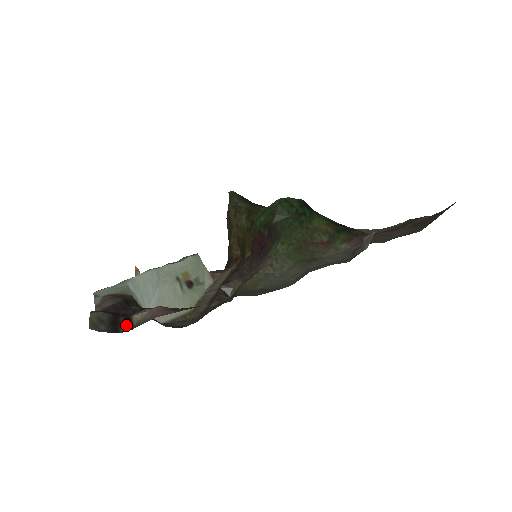
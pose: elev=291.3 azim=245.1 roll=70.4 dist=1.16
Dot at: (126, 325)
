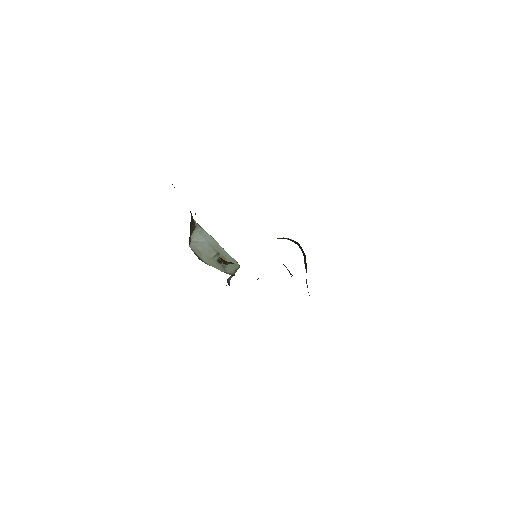
Dot at: occluded
